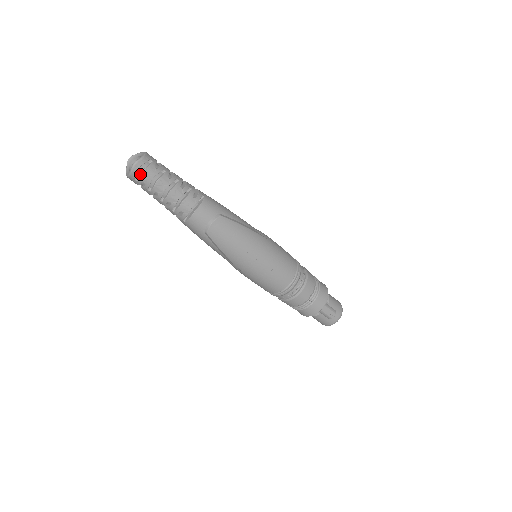
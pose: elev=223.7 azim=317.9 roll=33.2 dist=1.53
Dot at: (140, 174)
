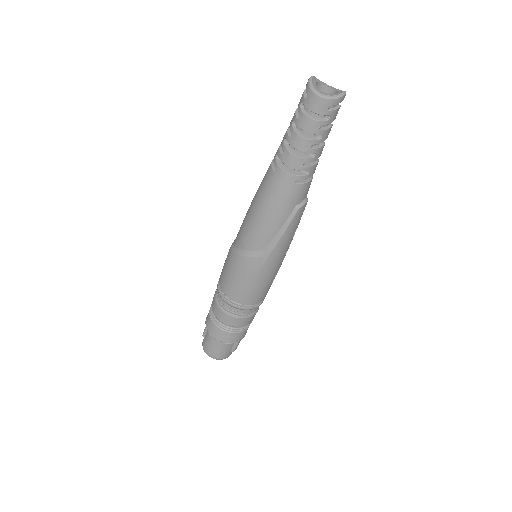
Dot at: (335, 106)
